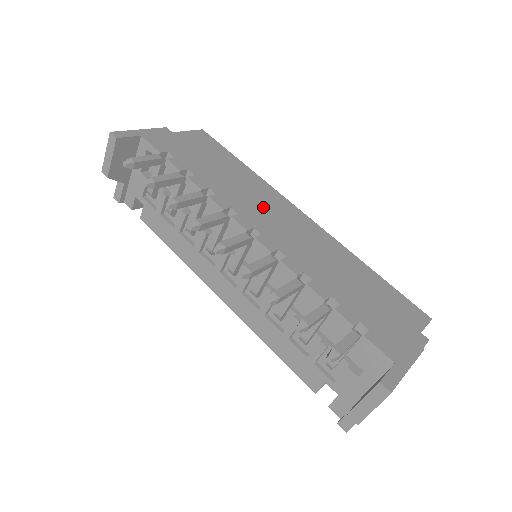
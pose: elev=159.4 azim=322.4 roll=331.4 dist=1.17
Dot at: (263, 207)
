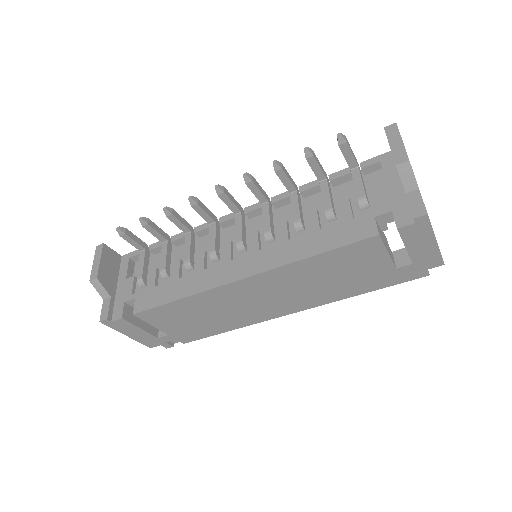
Dot at: occluded
